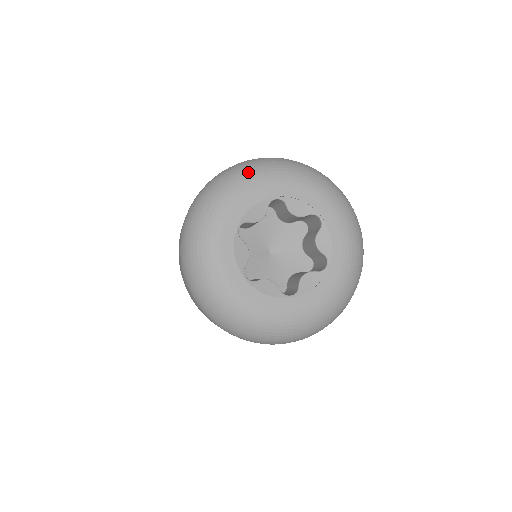
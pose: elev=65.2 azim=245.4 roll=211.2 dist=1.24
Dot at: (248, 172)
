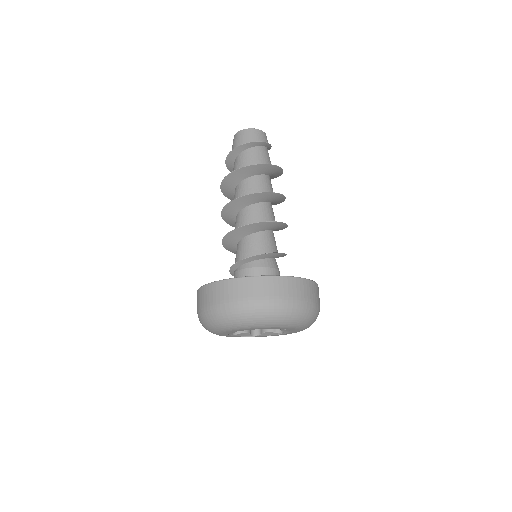
Dot at: (210, 329)
